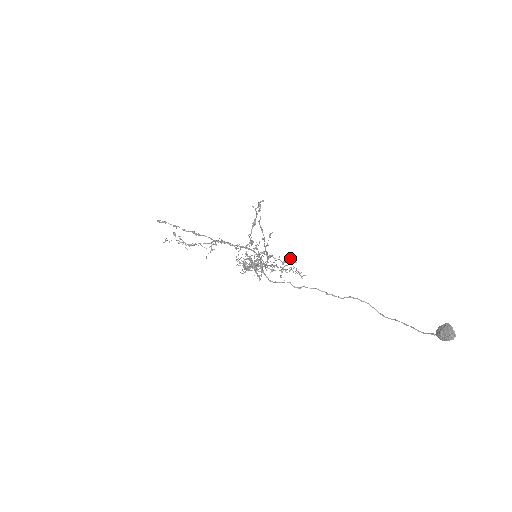
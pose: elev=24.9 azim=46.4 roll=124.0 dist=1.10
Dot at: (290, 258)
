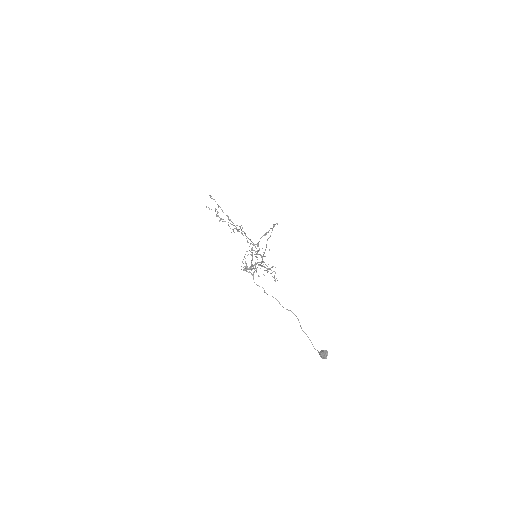
Dot at: occluded
